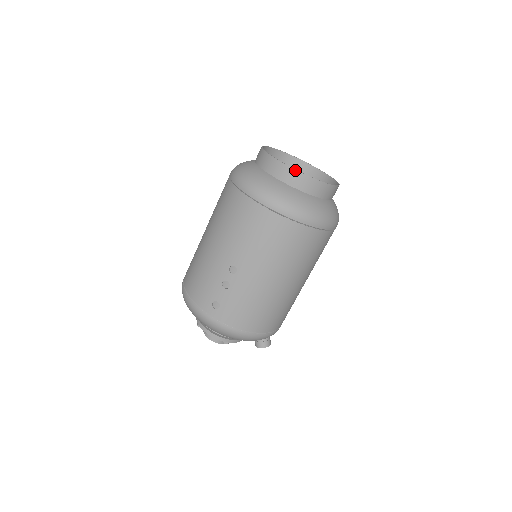
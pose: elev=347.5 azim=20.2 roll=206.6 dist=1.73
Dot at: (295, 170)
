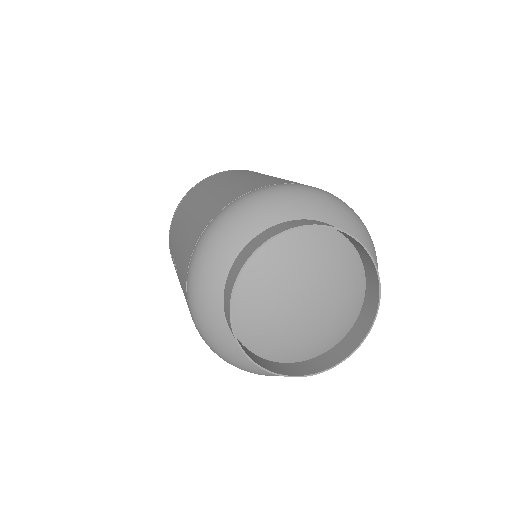
Dot at: (233, 332)
